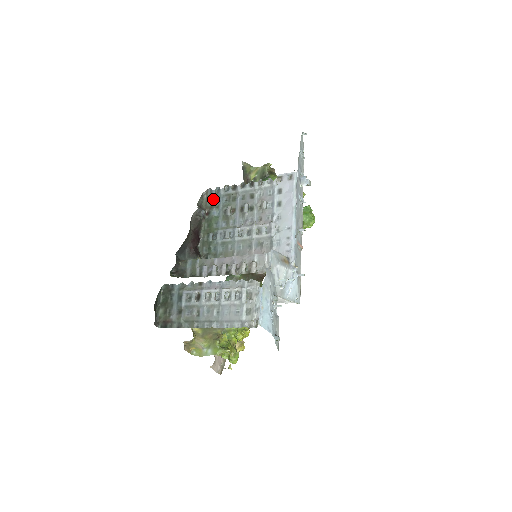
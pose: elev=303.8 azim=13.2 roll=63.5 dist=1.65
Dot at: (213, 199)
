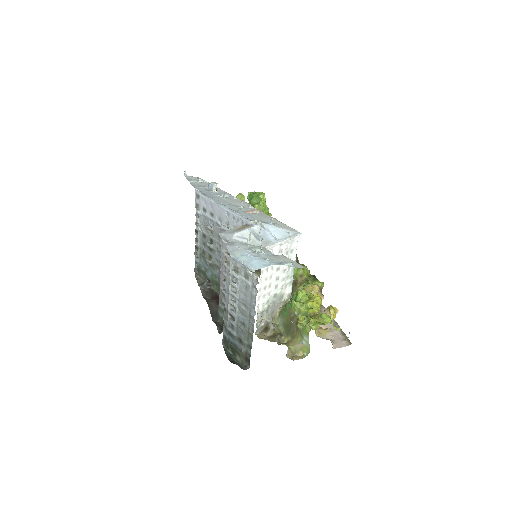
Dot at: (201, 271)
